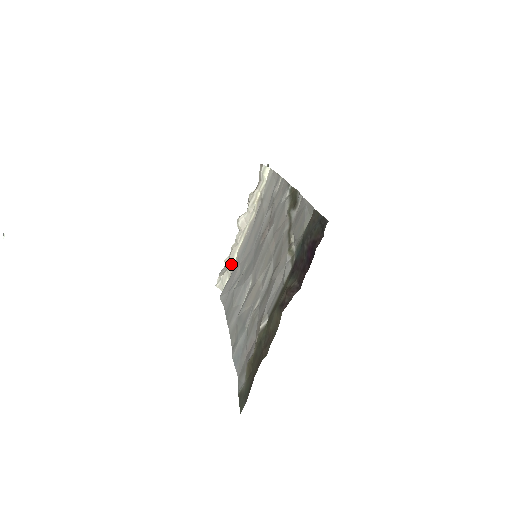
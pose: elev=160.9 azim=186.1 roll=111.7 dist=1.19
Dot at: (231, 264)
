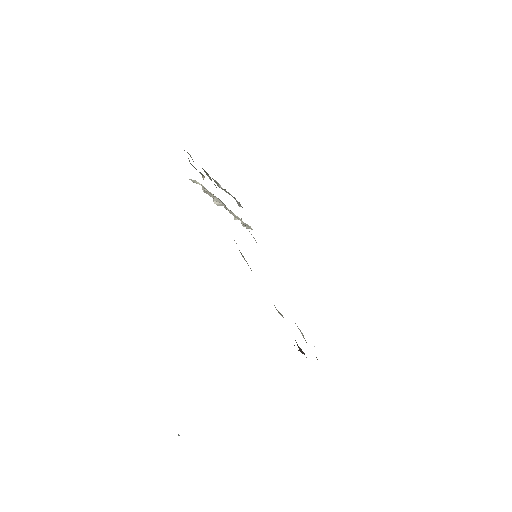
Dot at: occluded
